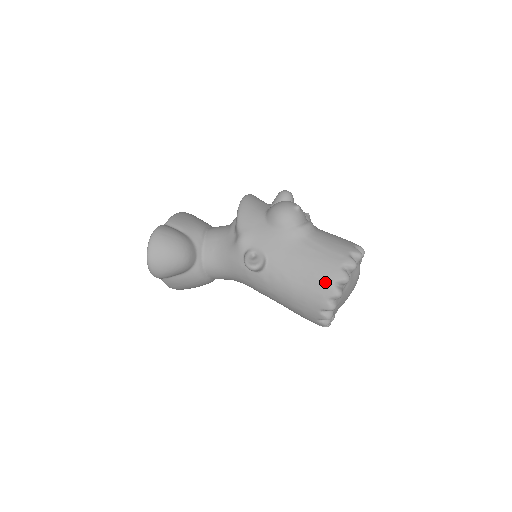
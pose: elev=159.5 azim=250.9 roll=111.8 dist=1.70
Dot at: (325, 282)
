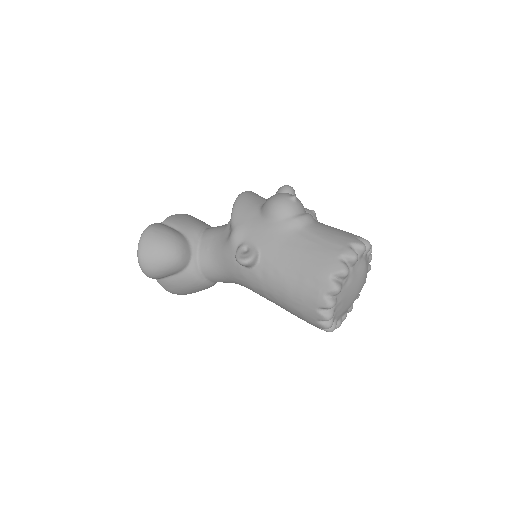
Dot at: (321, 275)
